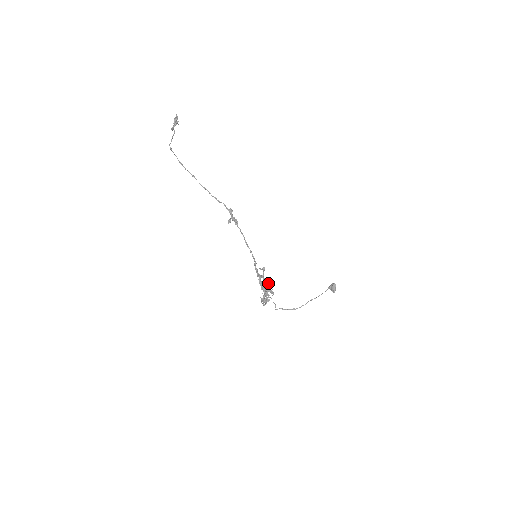
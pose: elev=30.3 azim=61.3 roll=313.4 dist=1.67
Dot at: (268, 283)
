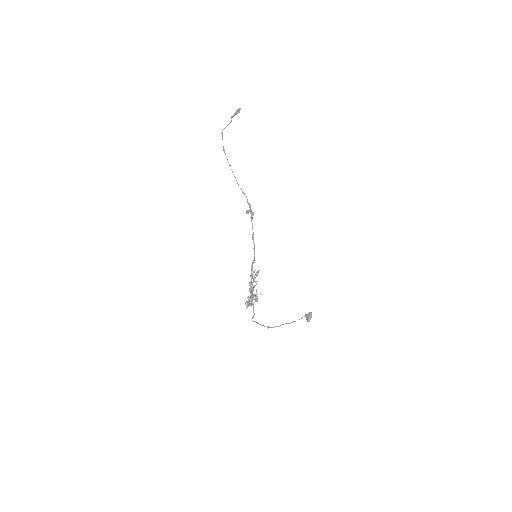
Dot at: occluded
